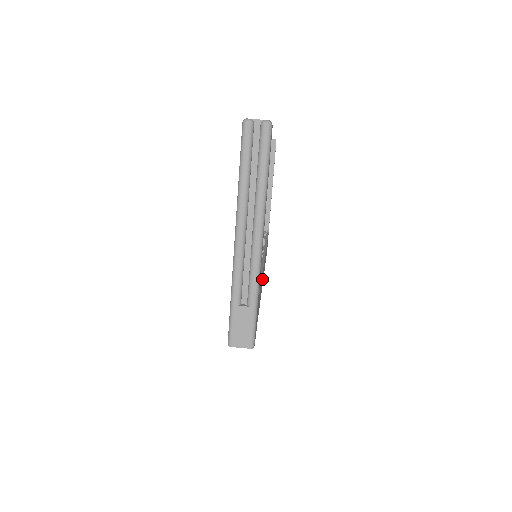
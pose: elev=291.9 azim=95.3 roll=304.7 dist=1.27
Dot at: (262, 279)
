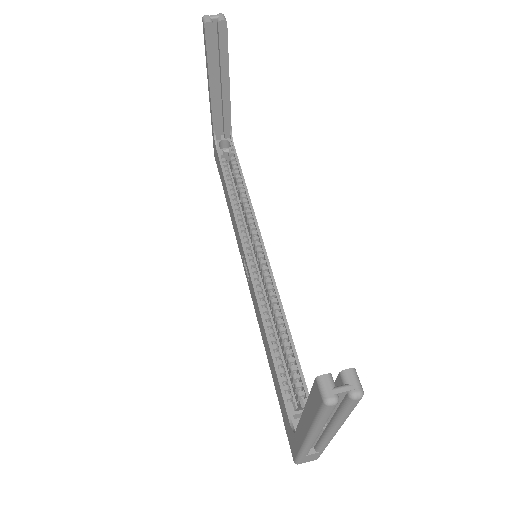
Dot at: occluded
